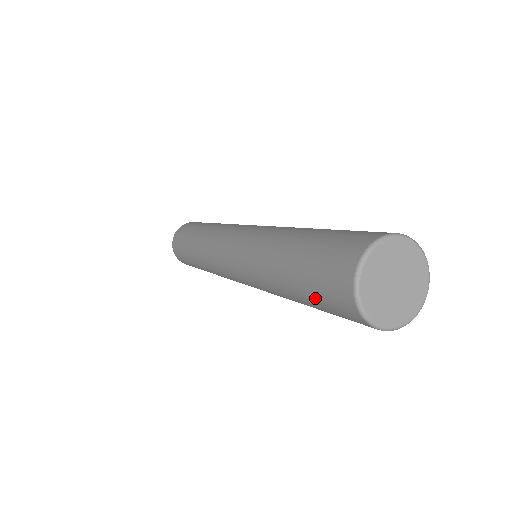
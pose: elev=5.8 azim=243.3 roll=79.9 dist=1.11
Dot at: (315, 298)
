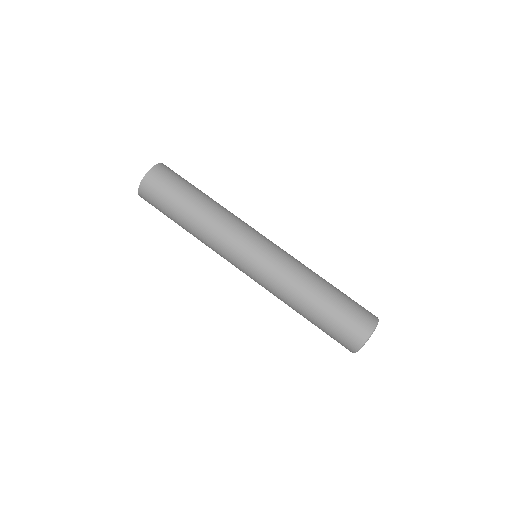
Dot at: occluded
